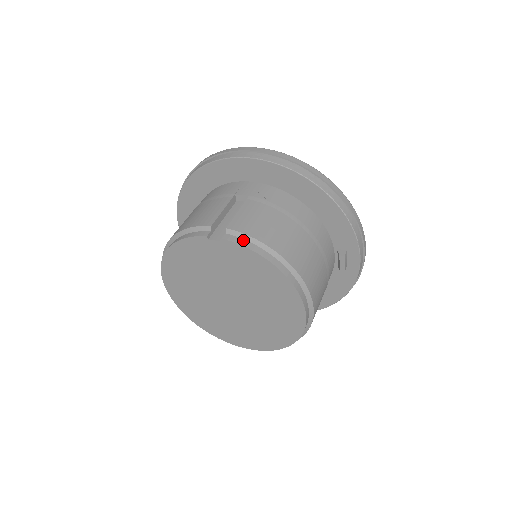
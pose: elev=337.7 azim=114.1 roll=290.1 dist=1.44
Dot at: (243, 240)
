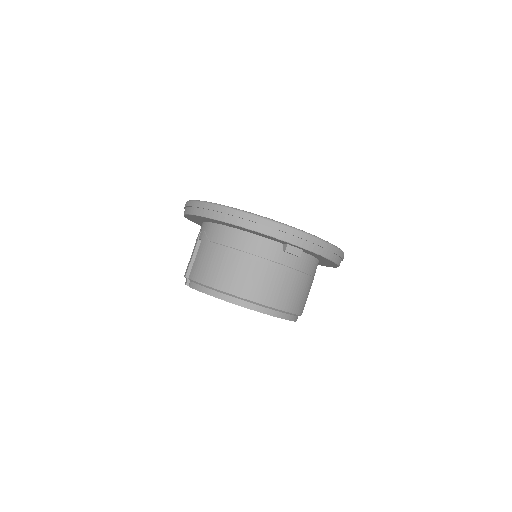
Dot at: (197, 285)
